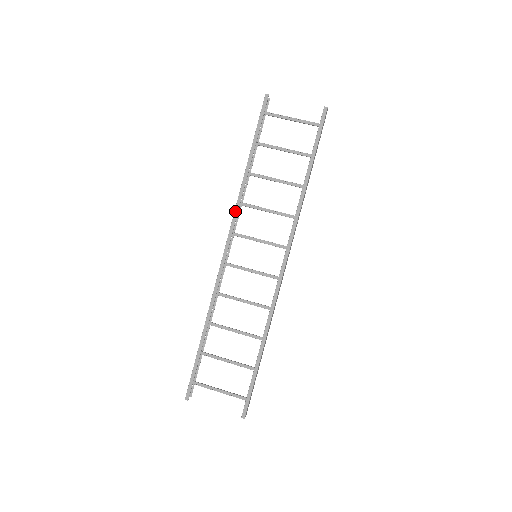
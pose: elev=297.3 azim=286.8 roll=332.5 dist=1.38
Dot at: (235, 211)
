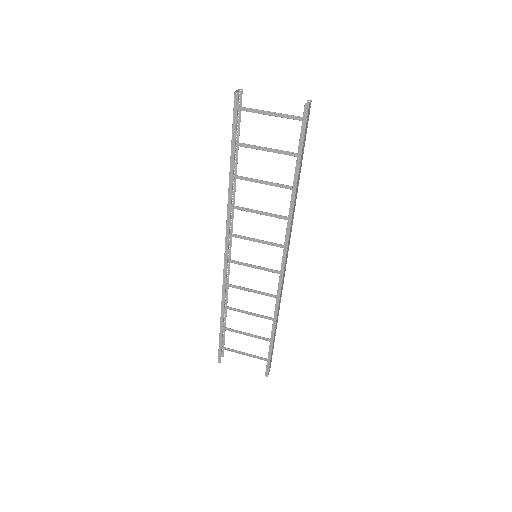
Dot at: (227, 220)
